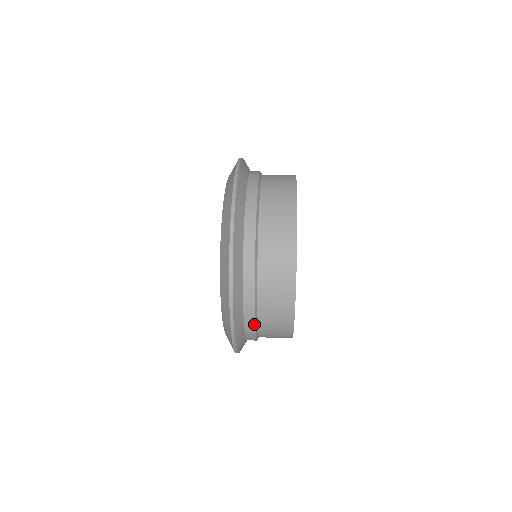
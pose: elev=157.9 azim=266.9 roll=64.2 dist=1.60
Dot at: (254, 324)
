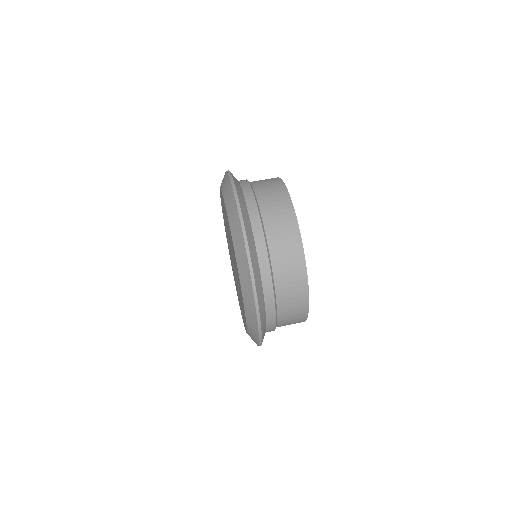
Dot at: occluded
